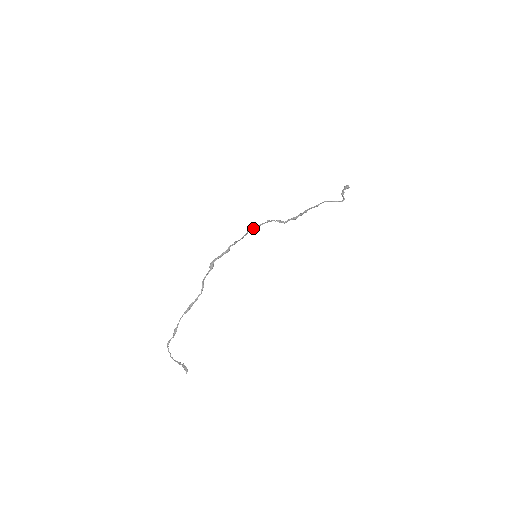
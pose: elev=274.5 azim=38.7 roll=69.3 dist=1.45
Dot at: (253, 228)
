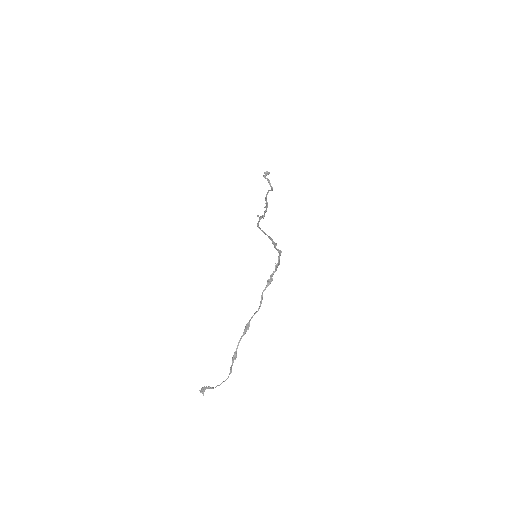
Dot at: (258, 227)
